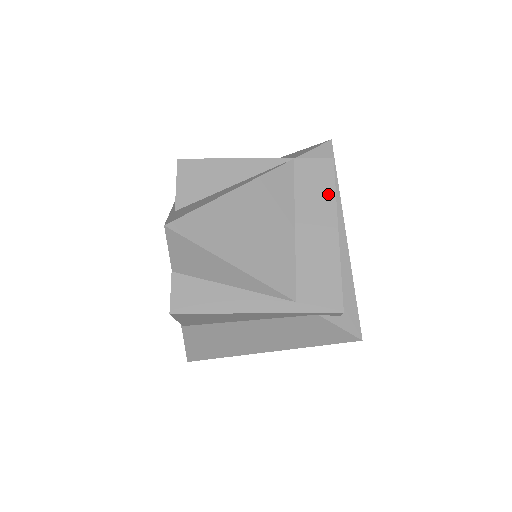
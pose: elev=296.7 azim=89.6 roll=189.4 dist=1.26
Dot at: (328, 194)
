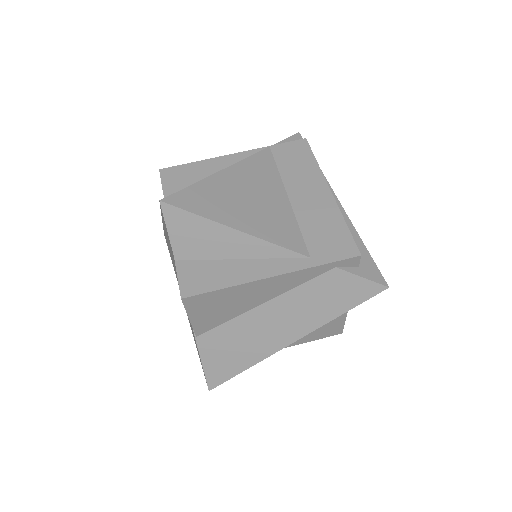
Dot at: (311, 165)
